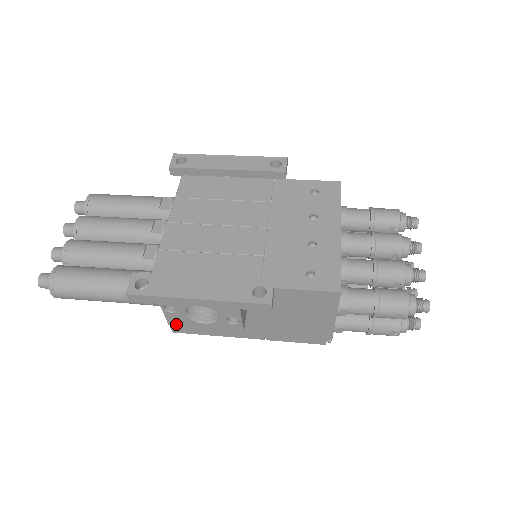
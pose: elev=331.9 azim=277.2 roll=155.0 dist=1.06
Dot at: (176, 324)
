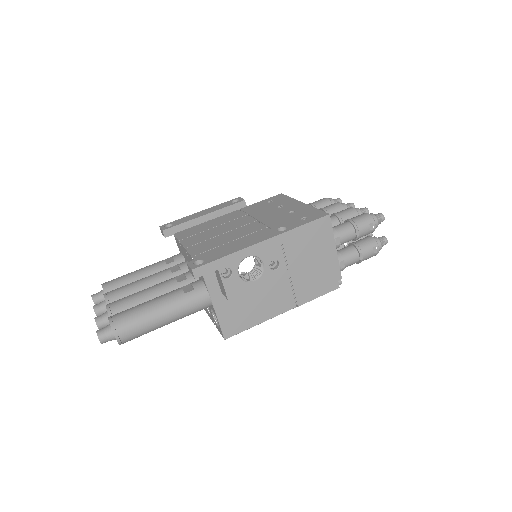
Dot at: (233, 295)
